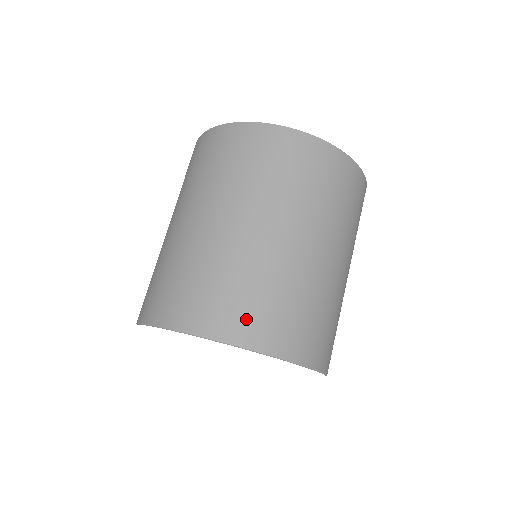
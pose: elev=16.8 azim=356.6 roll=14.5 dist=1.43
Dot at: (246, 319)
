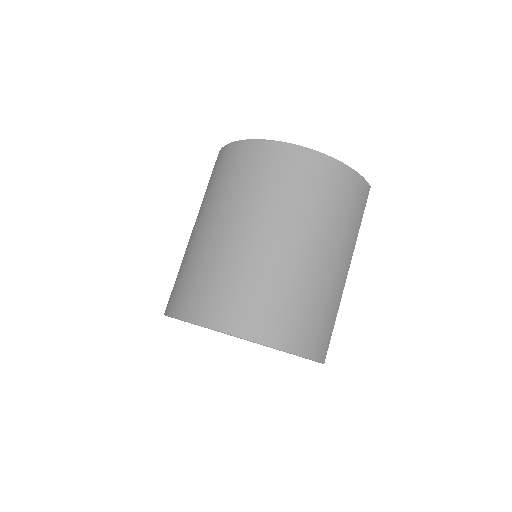
Dot at: (232, 310)
